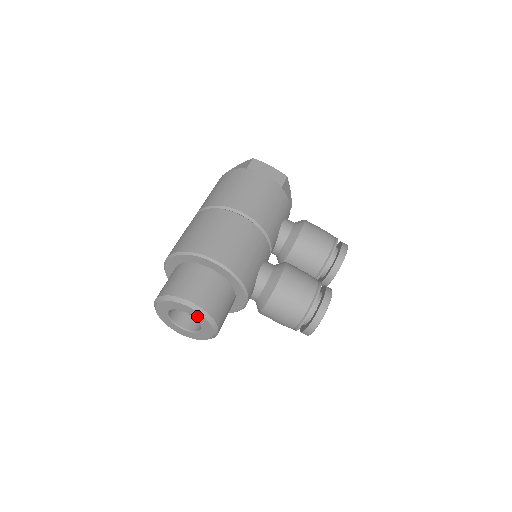
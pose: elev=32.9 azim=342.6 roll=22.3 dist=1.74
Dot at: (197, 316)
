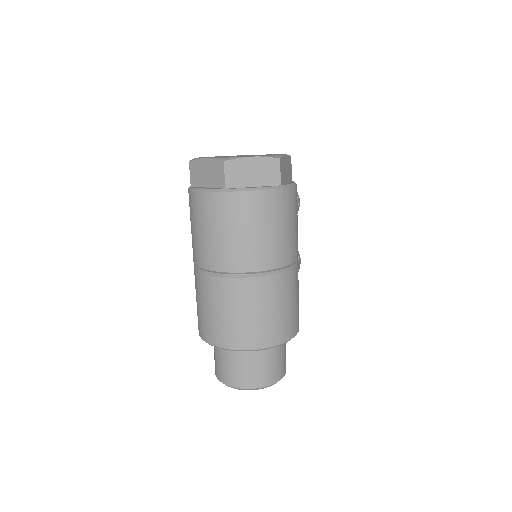
Dot at: occluded
